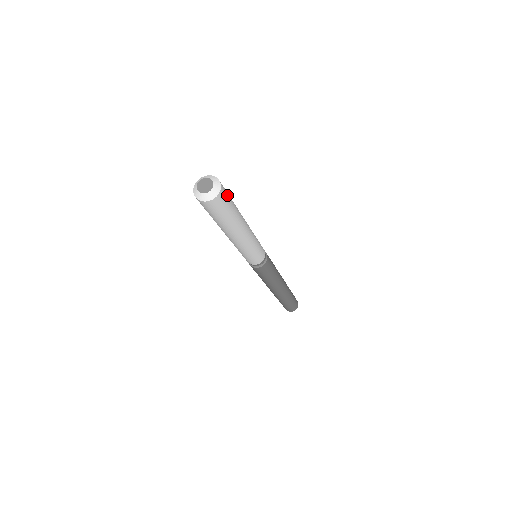
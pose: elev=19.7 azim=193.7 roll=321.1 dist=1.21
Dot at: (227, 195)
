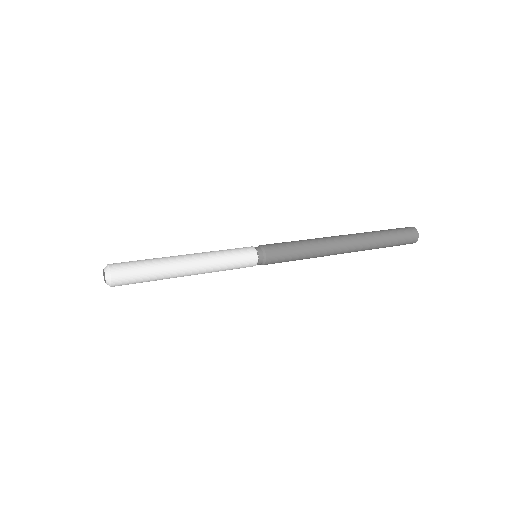
Dot at: (128, 272)
